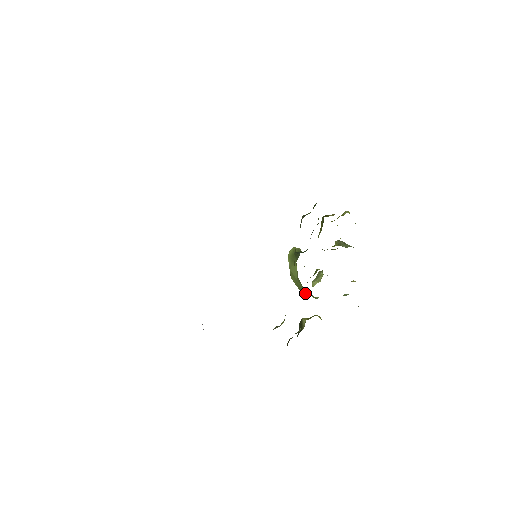
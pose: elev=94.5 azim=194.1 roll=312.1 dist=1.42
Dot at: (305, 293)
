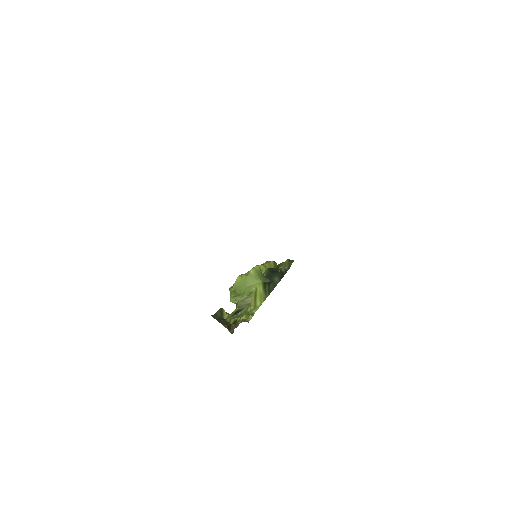
Dot at: (233, 293)
